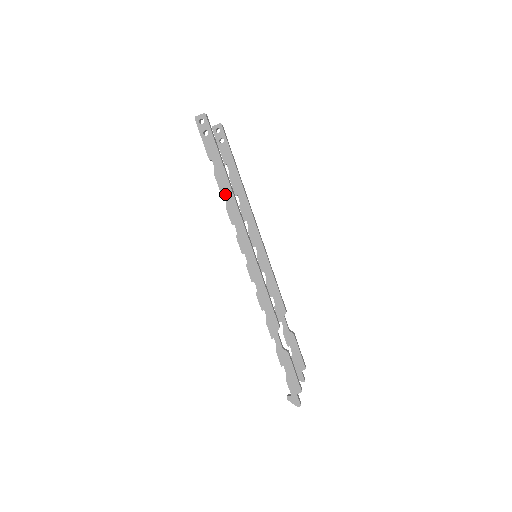
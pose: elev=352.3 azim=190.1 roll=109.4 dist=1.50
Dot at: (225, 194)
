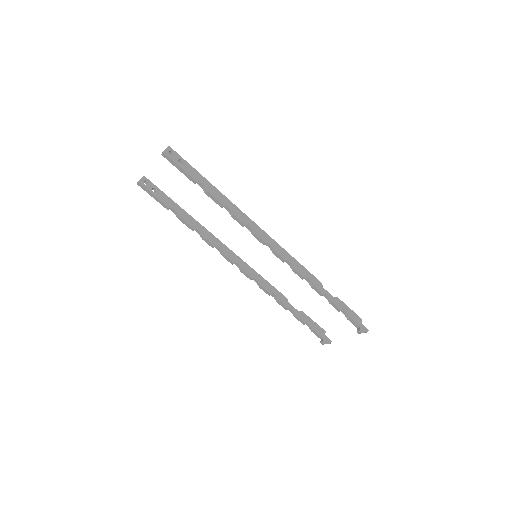
Dot at: (225, 203)
